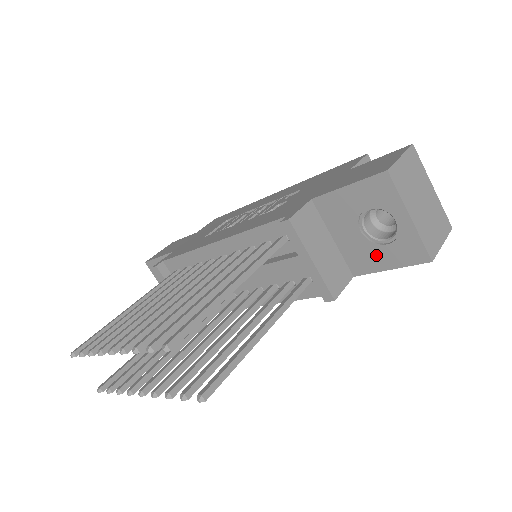
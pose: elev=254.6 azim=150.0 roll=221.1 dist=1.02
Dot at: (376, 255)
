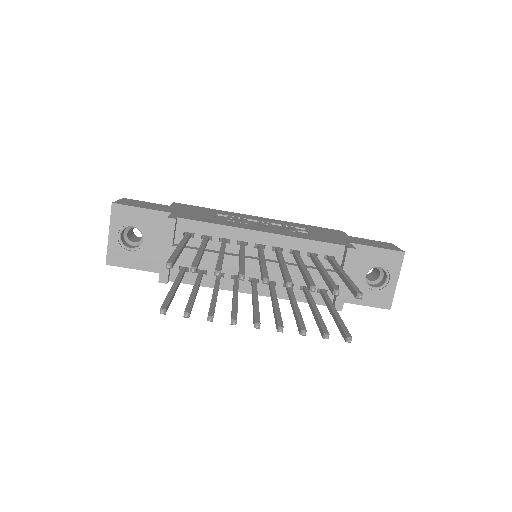
Dot at: occluded
